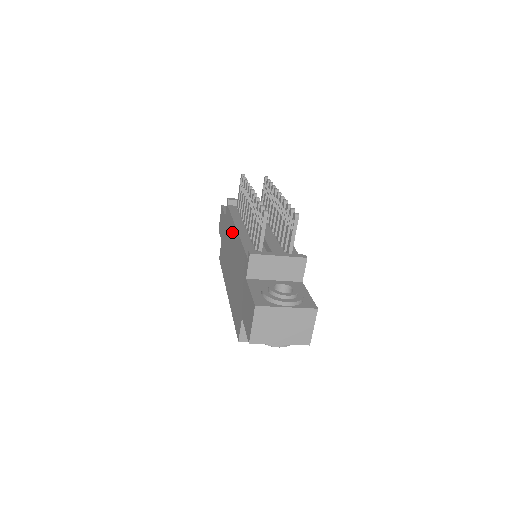
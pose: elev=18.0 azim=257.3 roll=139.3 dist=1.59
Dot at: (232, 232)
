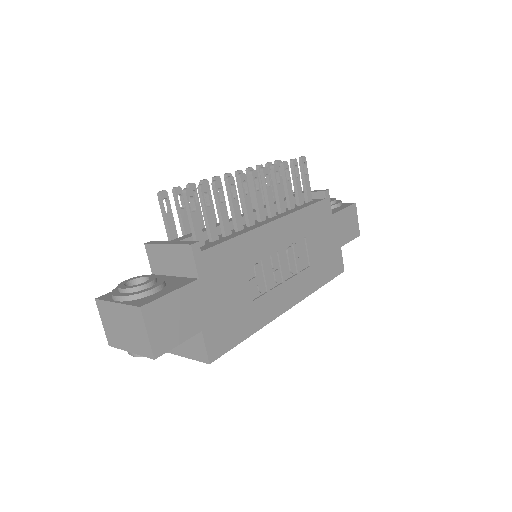
Dot at: occluded
